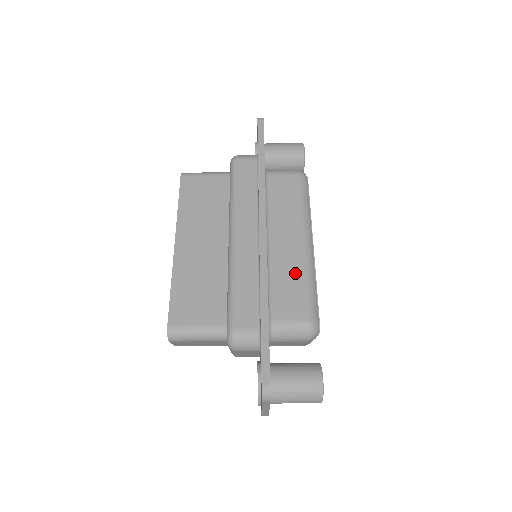
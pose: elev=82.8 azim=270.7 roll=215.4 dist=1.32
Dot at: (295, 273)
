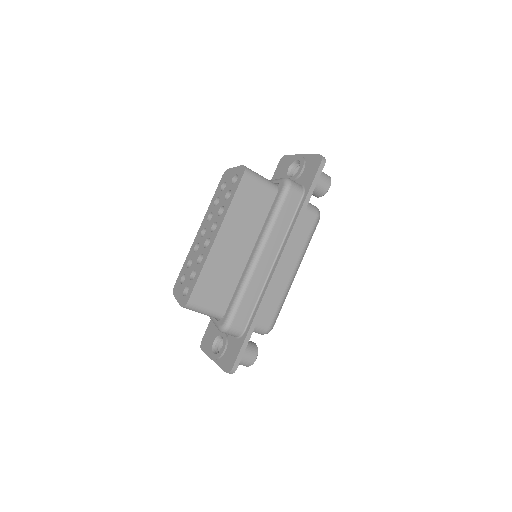
Dot at: (278, 294)
